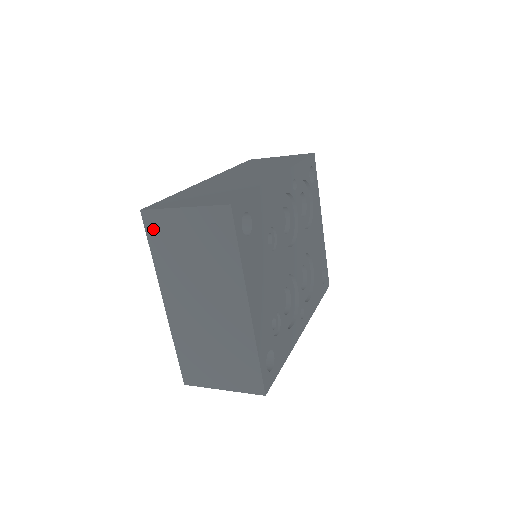
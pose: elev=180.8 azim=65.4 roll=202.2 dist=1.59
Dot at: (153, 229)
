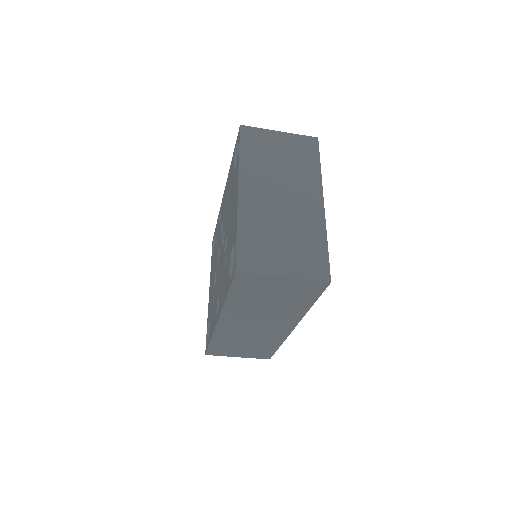
Dot at: (248, 138)
